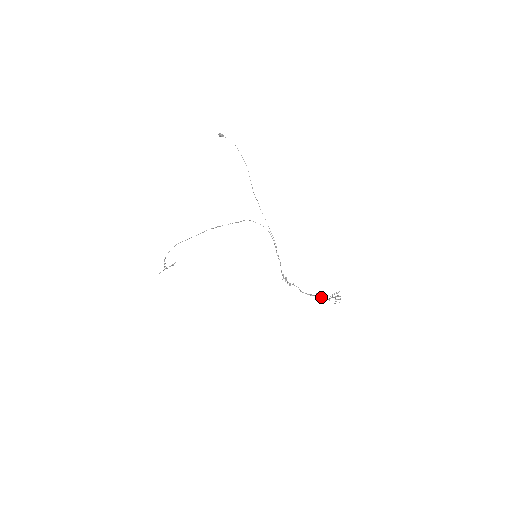
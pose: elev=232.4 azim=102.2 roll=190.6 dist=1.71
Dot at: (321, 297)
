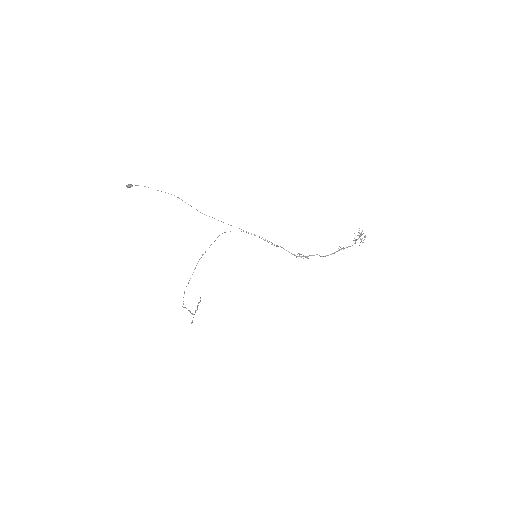
Dot at: occluded
